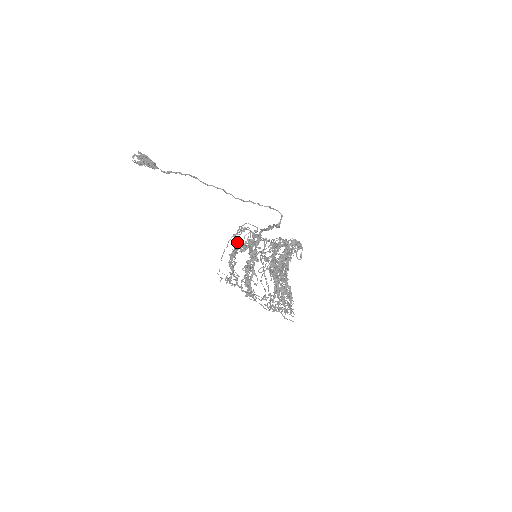
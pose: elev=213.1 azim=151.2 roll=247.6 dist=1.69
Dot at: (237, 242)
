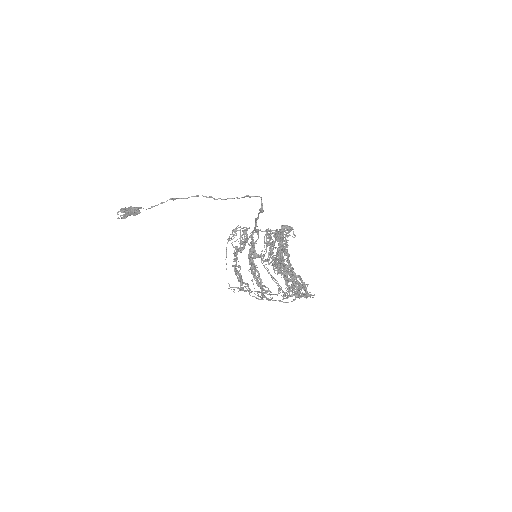
Dot at: occluded
